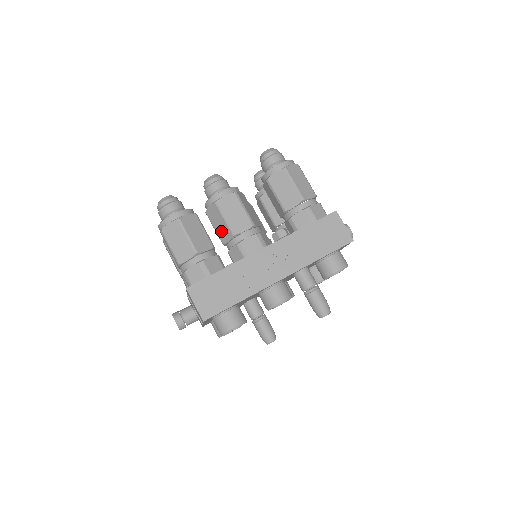
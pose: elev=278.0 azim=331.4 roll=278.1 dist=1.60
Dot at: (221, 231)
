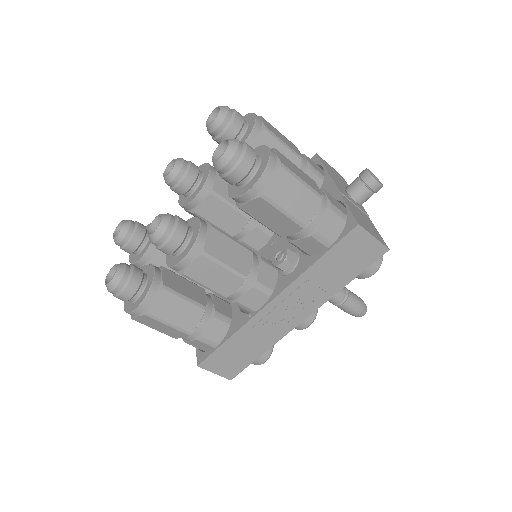
Dot at: occluded
